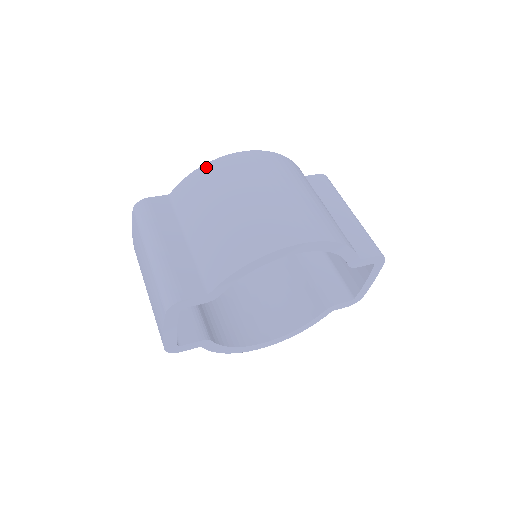
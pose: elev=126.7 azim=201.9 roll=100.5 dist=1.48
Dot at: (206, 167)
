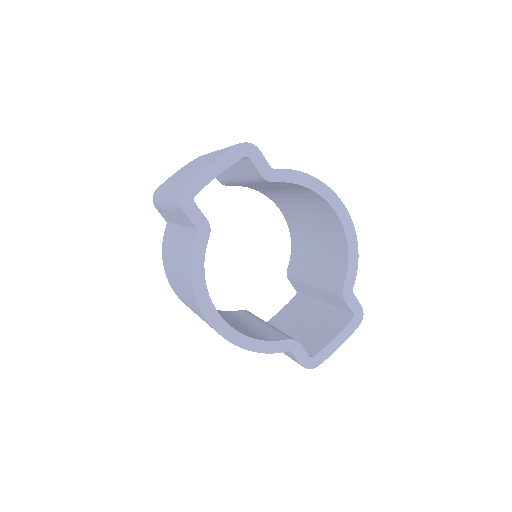
Dot at: occluded
